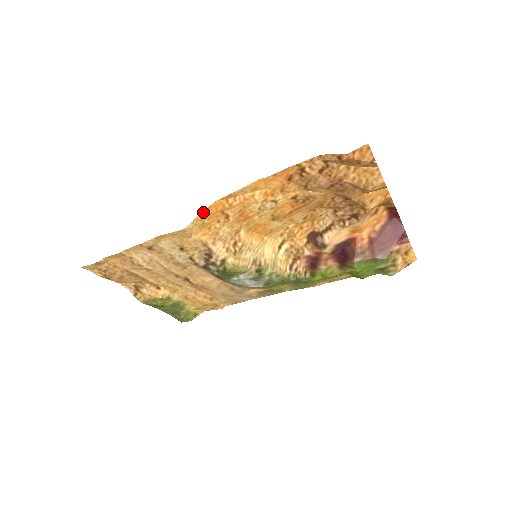
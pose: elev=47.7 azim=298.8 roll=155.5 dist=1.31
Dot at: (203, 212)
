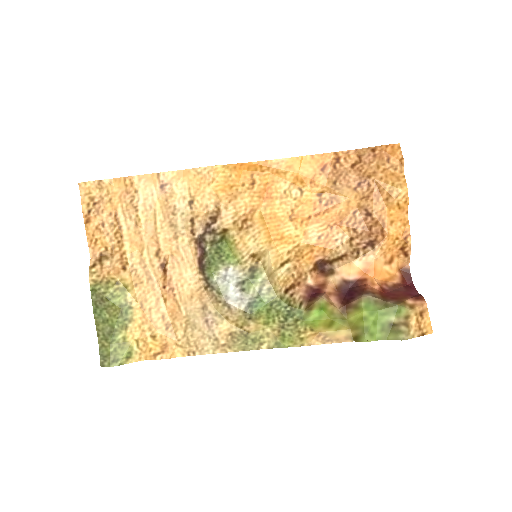
Dot at: (236, 165)
